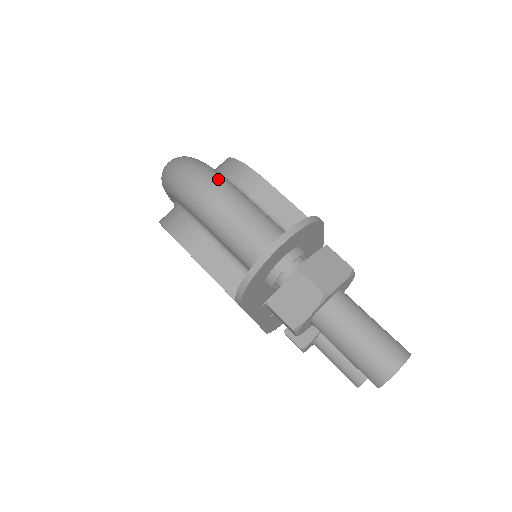
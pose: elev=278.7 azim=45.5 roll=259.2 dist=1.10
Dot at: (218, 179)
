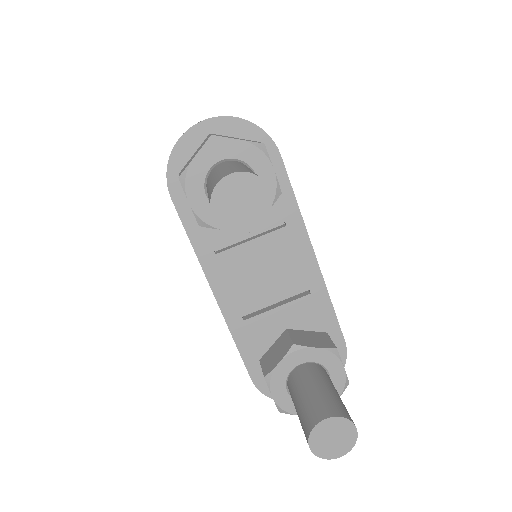
Dot at: occluded
